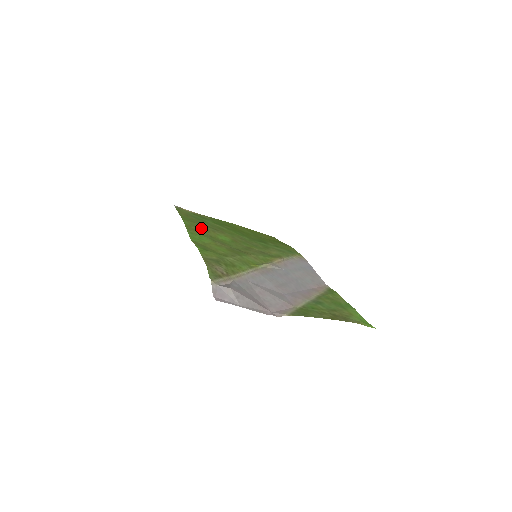
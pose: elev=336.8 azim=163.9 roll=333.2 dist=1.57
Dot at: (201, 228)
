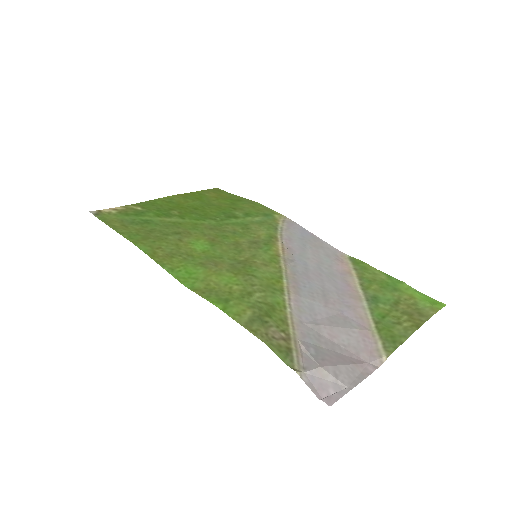
Dot at: (166, 246)
